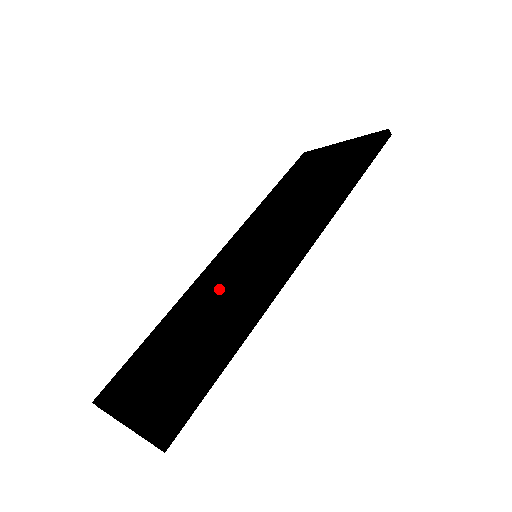
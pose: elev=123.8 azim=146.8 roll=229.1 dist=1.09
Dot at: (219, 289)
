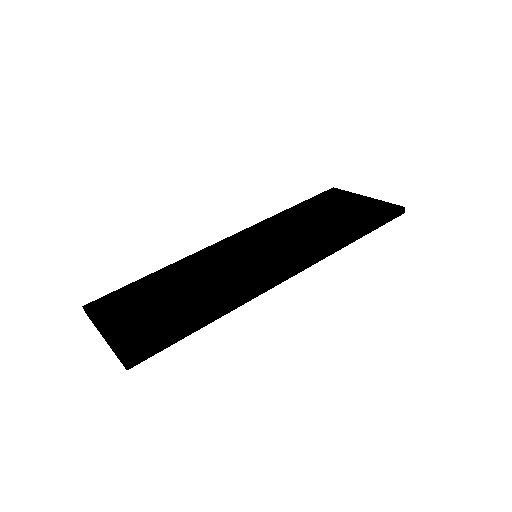
Dot at: (216, 268)
